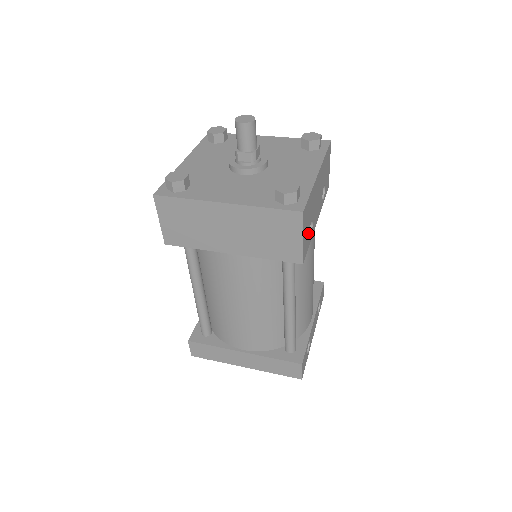
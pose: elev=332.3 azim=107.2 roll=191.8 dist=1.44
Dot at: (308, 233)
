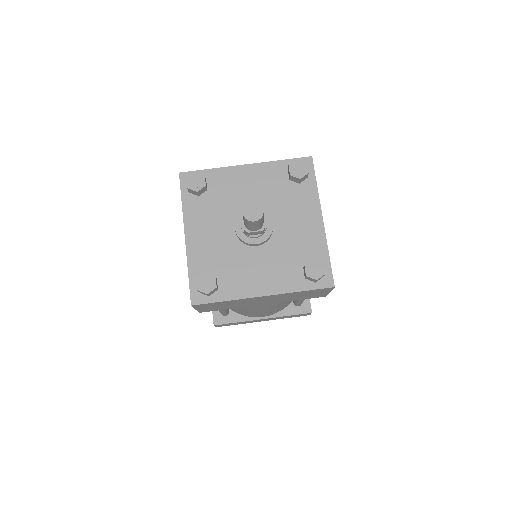
Dot at: occluded
